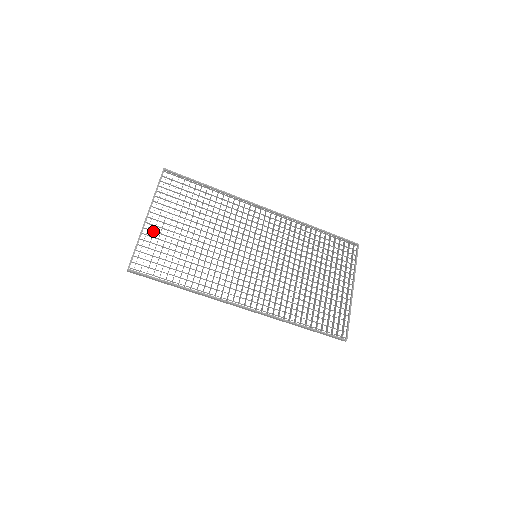
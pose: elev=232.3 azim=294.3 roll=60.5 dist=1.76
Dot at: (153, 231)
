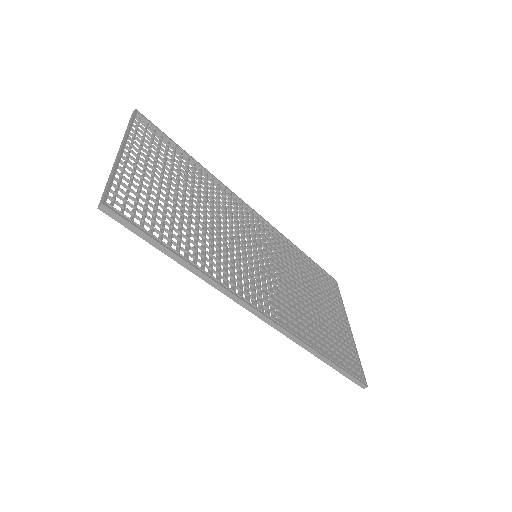
Dot at: (132, 171)
